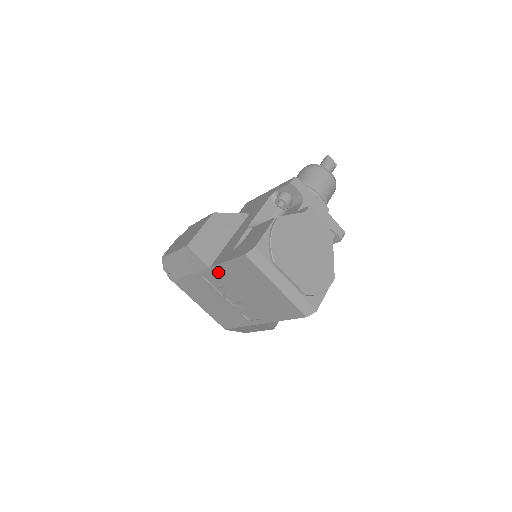
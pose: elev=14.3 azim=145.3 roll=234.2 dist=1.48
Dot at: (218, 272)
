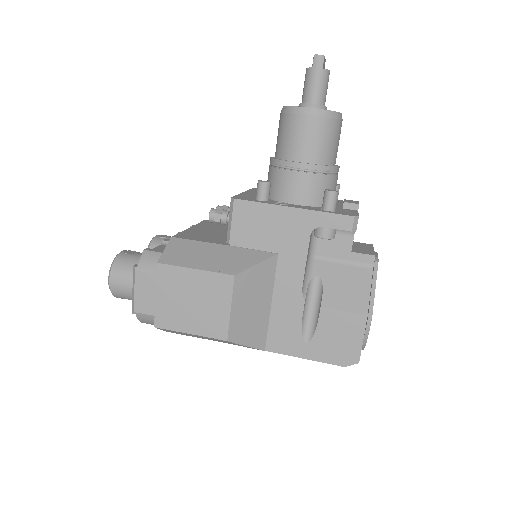
Dot at: occluded
